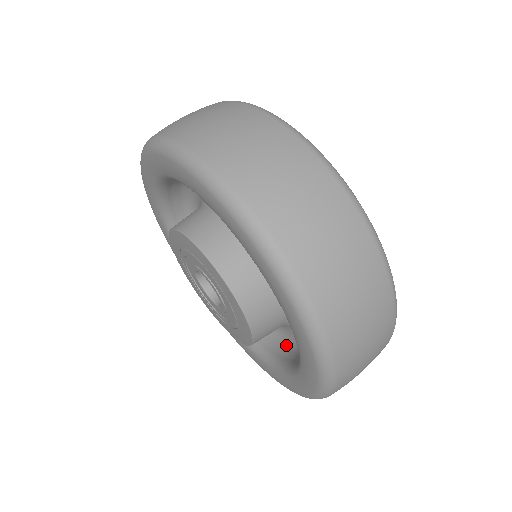
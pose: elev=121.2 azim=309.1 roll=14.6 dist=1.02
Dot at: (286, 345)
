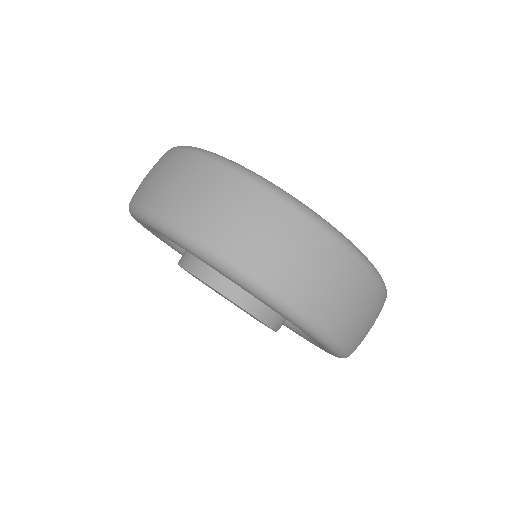
Dot at: occluded
